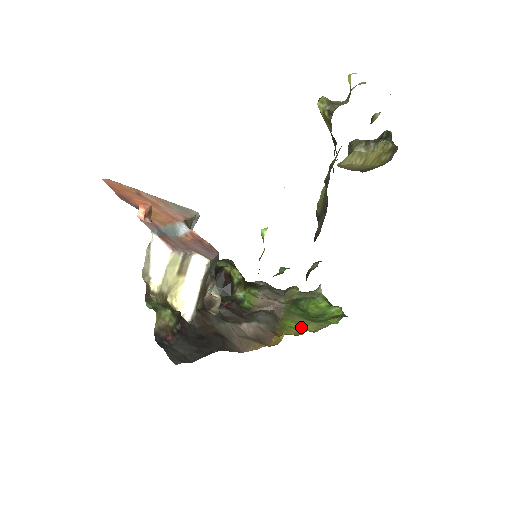
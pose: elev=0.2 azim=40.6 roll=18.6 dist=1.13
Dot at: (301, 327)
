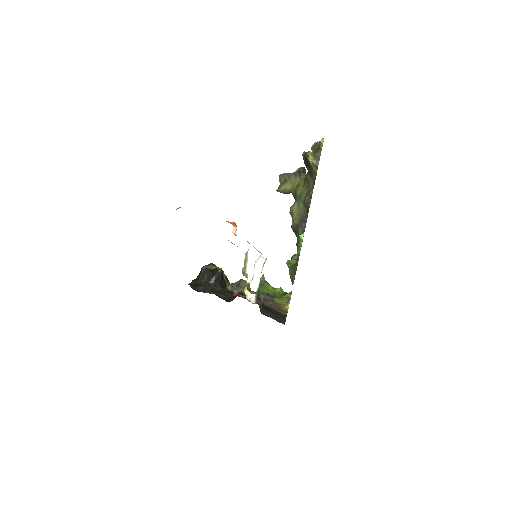
Dot at: (279, 302)
